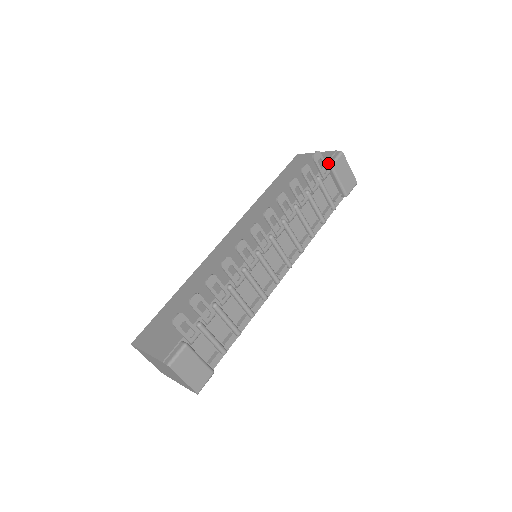
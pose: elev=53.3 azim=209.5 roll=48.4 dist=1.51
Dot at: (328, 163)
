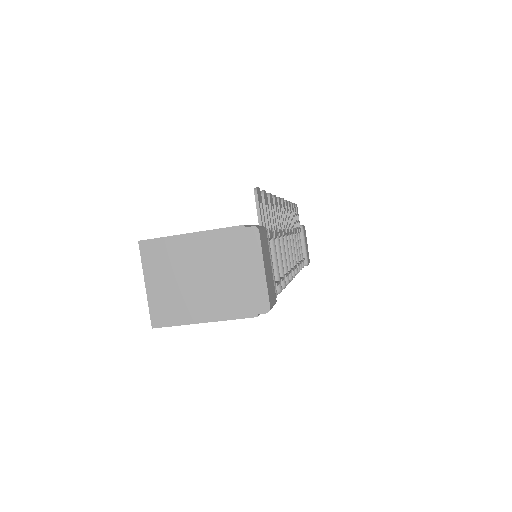
Dot at: occluded
